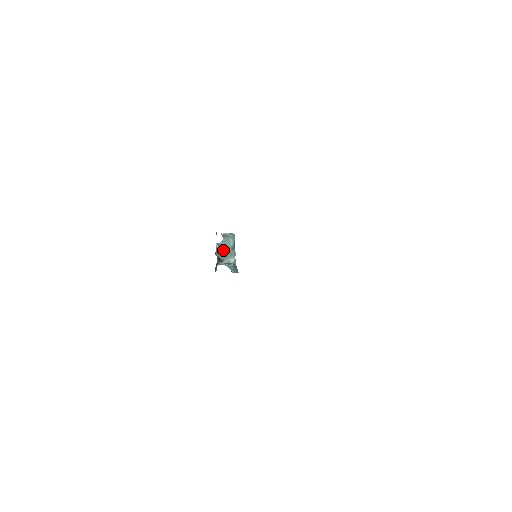
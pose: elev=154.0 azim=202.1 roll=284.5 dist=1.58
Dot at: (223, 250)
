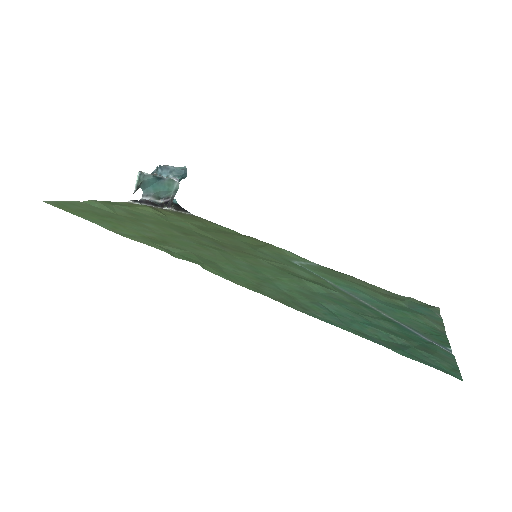
Dot at: (156, 192)
